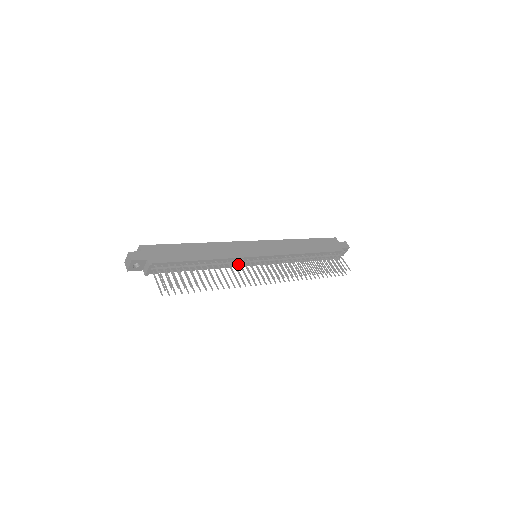
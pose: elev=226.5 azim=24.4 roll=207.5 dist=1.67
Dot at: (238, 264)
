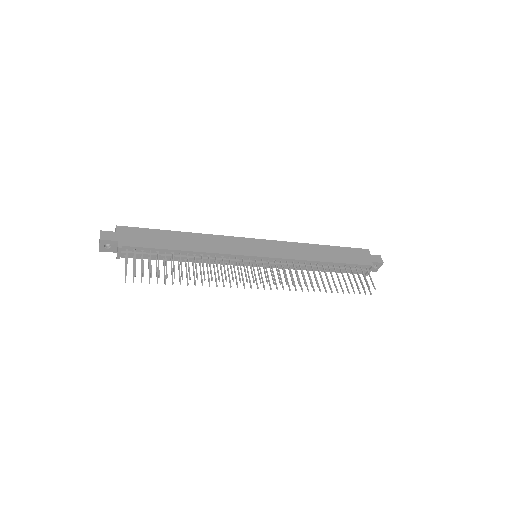
Dot at: occluded
